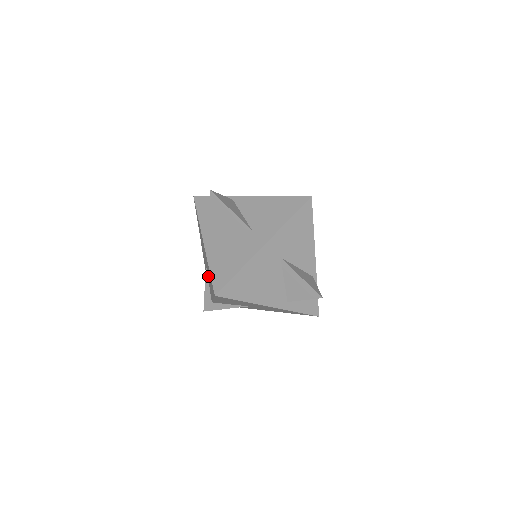
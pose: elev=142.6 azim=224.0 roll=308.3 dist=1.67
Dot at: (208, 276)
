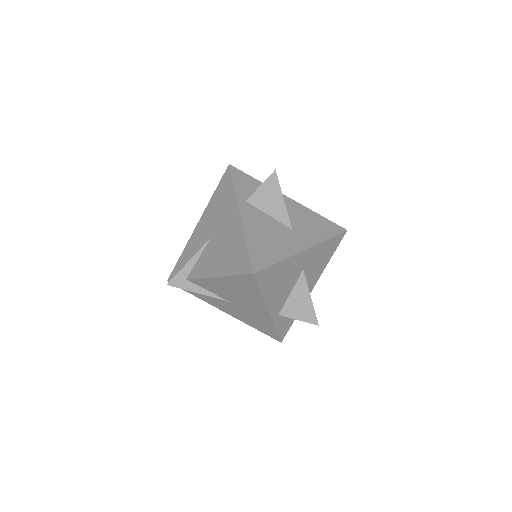
Dot at: (214, 250)
